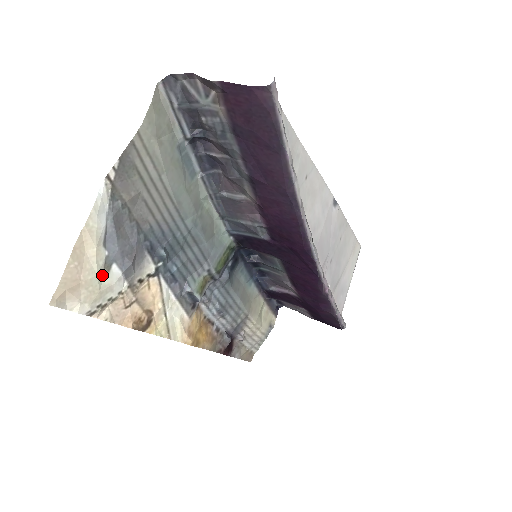
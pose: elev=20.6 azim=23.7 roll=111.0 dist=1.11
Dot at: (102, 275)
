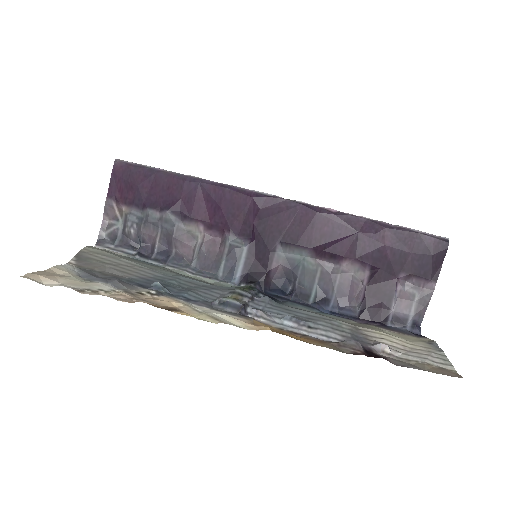
Dot at: (82, 280)
